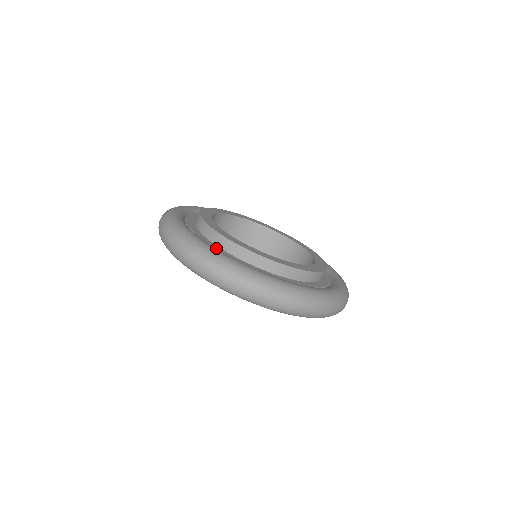
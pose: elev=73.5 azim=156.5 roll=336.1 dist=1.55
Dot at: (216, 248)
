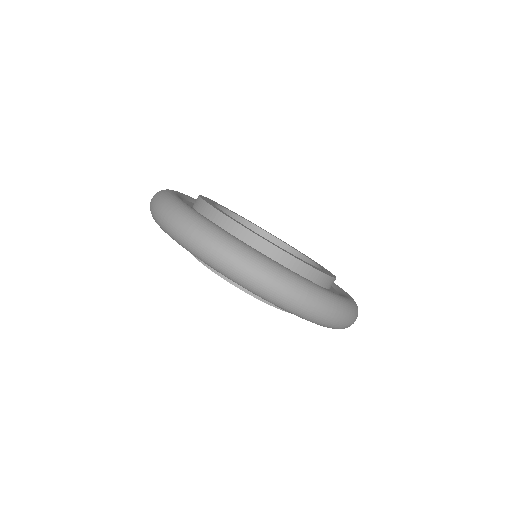
Dot at: occluded
